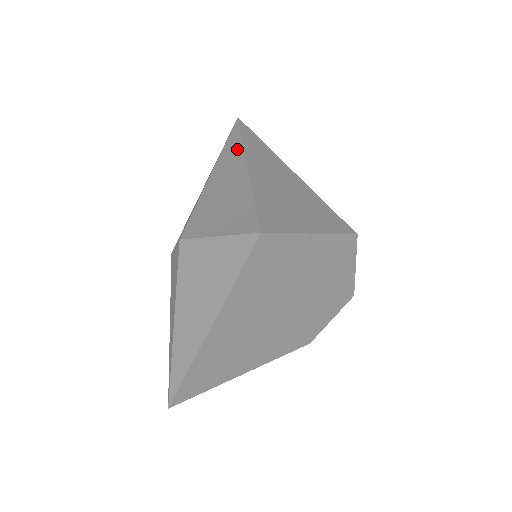
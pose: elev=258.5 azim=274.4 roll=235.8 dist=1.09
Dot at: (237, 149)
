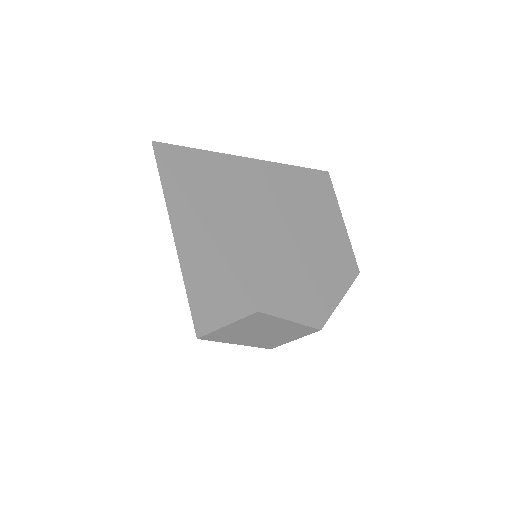
Dot at: occluded
